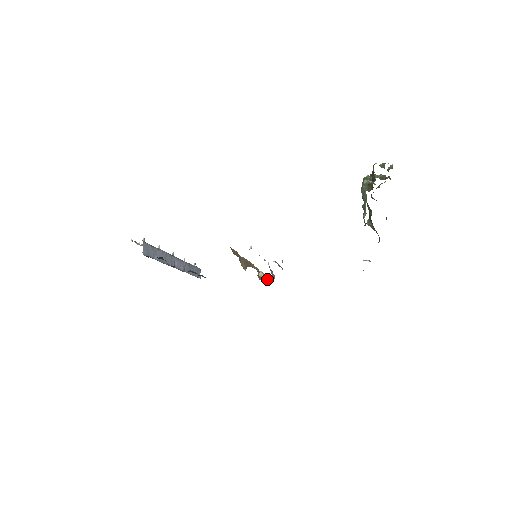
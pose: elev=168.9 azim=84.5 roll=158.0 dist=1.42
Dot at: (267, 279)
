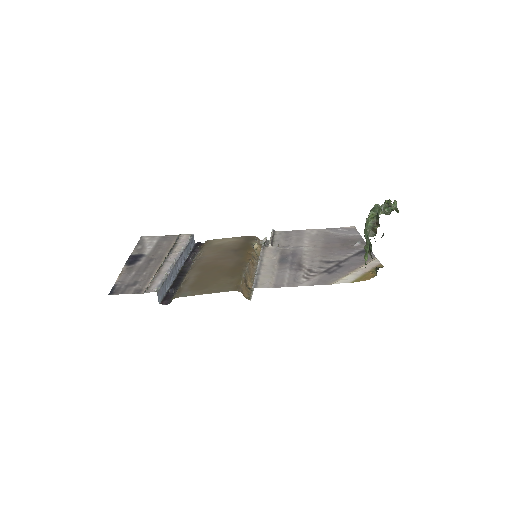
Dot at: (260, 240)
